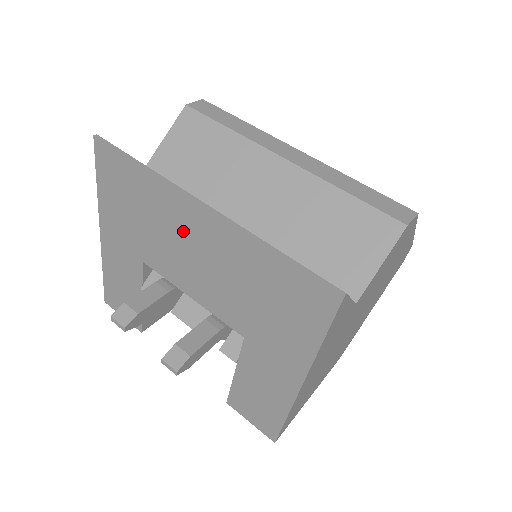
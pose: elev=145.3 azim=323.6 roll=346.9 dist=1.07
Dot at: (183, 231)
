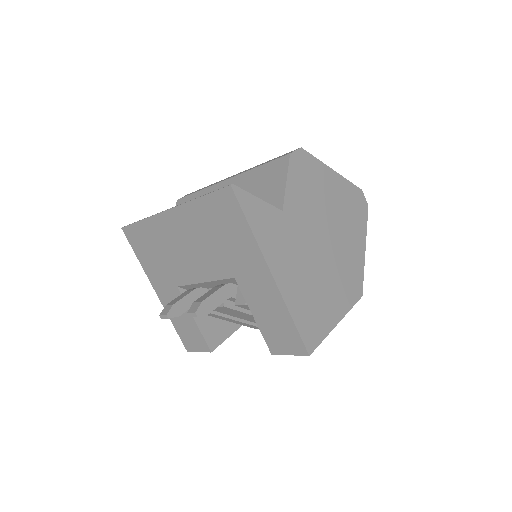
Dot at: (173, 238)
